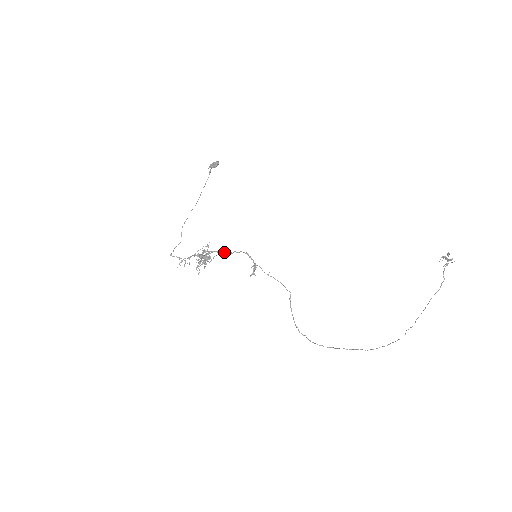
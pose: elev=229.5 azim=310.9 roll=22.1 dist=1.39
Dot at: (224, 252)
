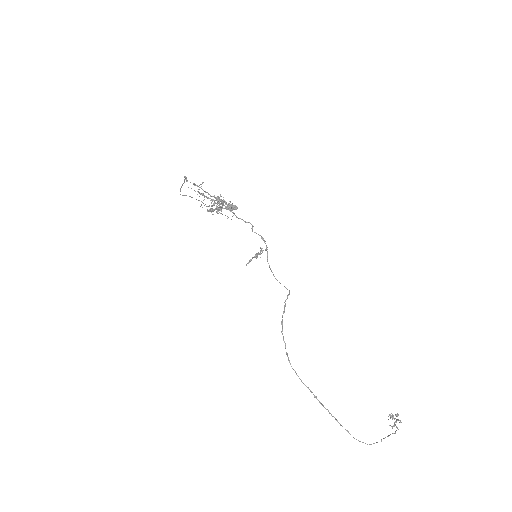
Dot at: (242, 219)
